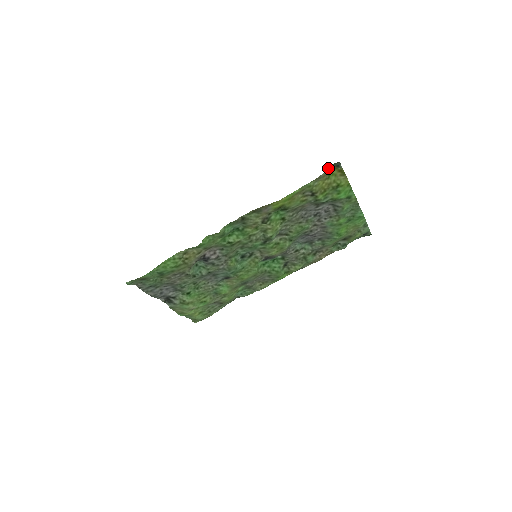
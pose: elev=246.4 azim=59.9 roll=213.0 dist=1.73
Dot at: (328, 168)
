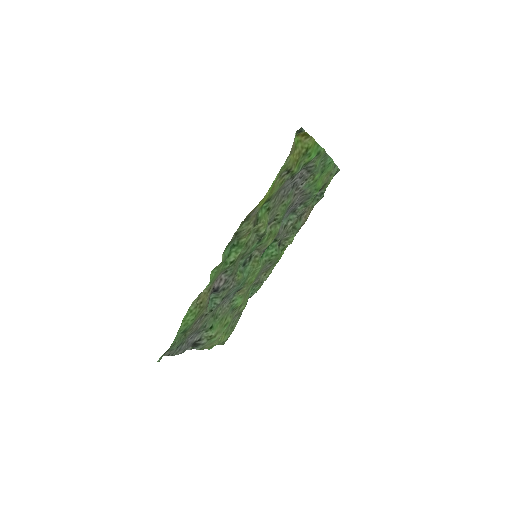
Dot at: occluded
